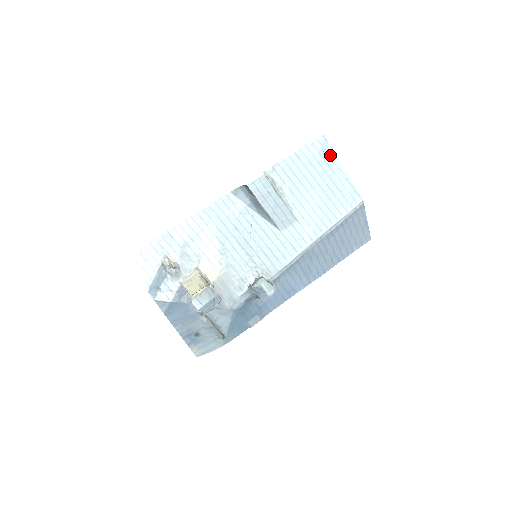
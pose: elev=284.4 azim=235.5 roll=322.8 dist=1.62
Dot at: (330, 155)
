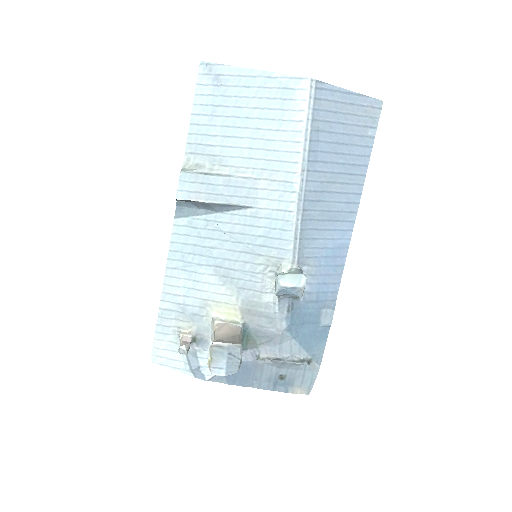
Dot at: (227, 74)
